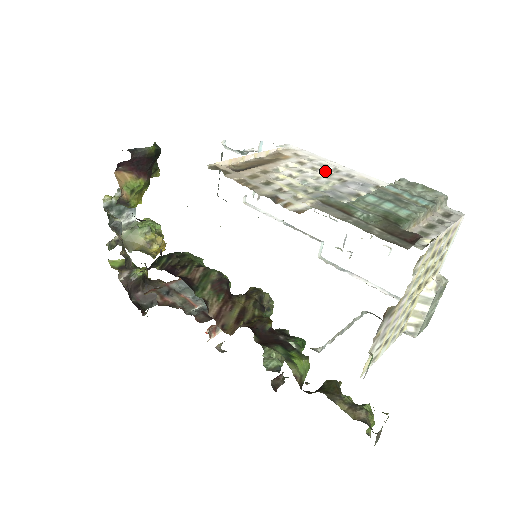
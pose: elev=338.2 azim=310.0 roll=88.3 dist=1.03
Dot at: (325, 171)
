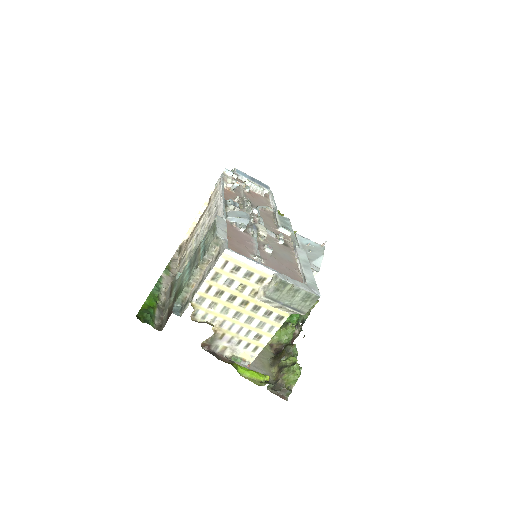
Dot at: (211, 216)
